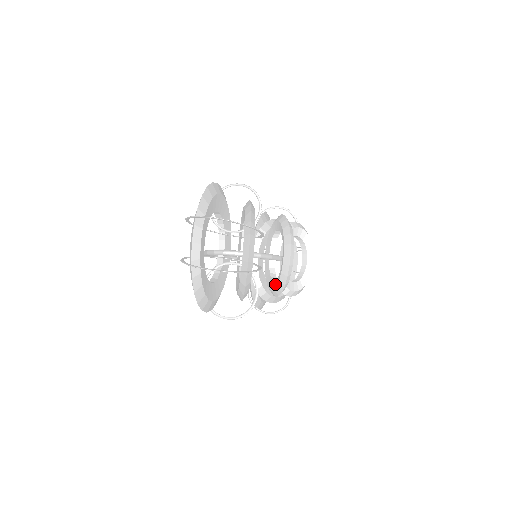
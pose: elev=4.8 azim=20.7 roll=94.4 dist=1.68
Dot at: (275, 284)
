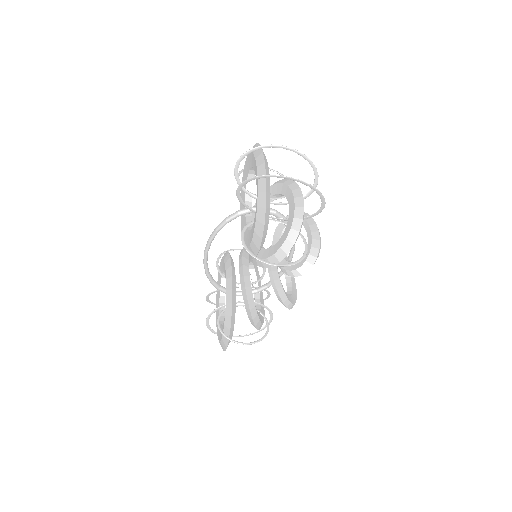
Dot at: (302, 261)
